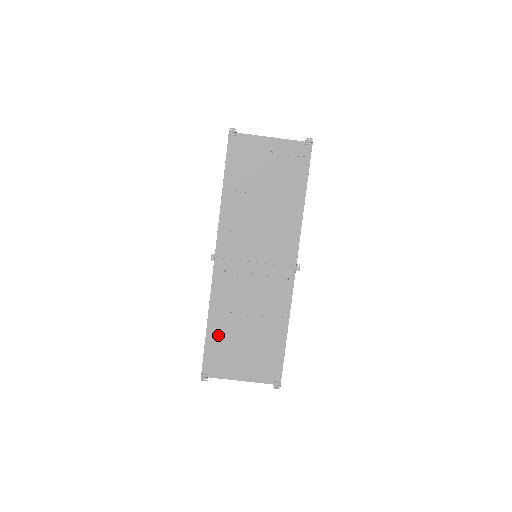
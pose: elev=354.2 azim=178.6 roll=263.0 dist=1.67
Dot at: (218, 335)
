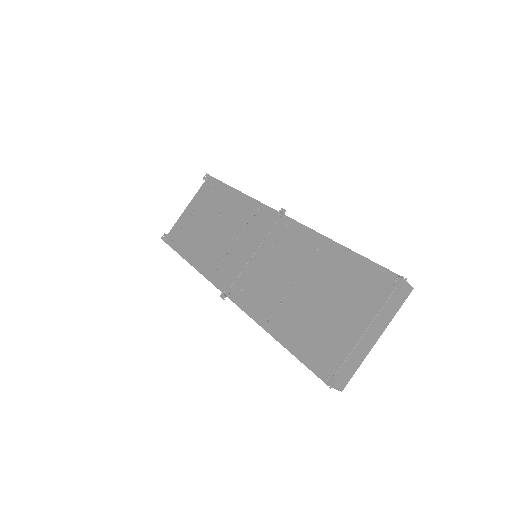
Dot at: (294, 332)
